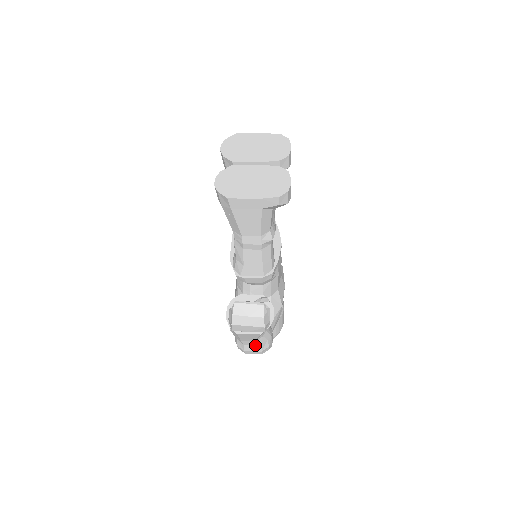
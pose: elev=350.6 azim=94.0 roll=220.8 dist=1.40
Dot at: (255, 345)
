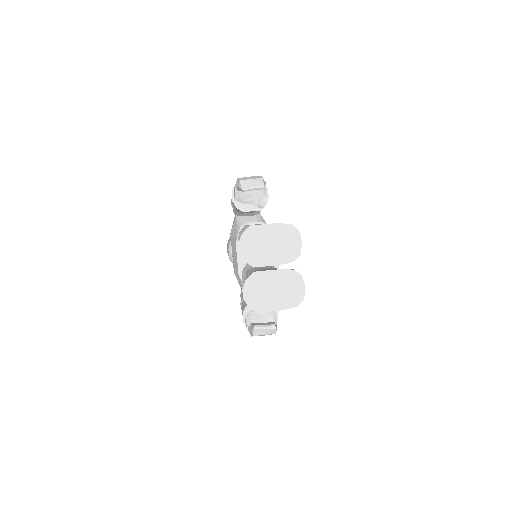
Dot at: occluded
